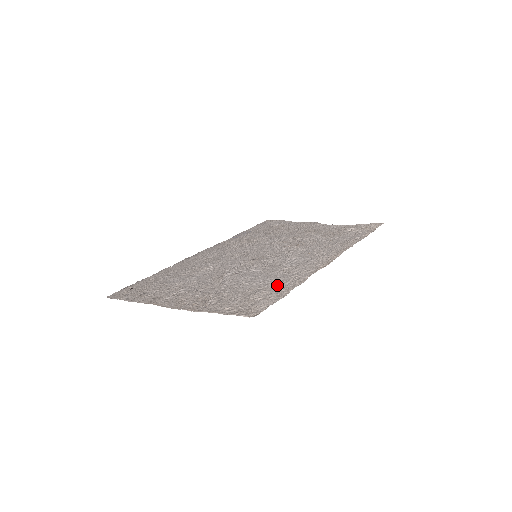
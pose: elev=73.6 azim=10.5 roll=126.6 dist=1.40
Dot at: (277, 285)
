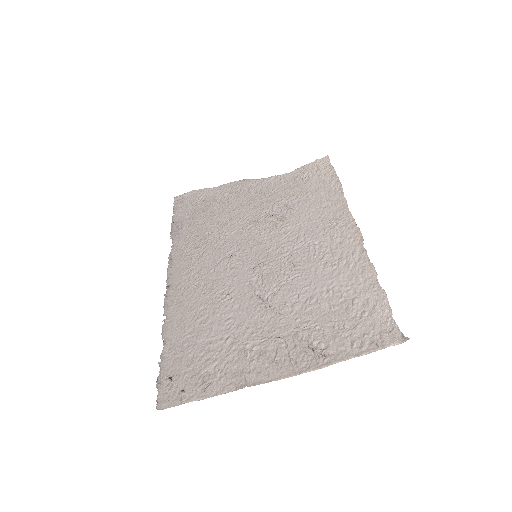
Dot at: (354, 286)
